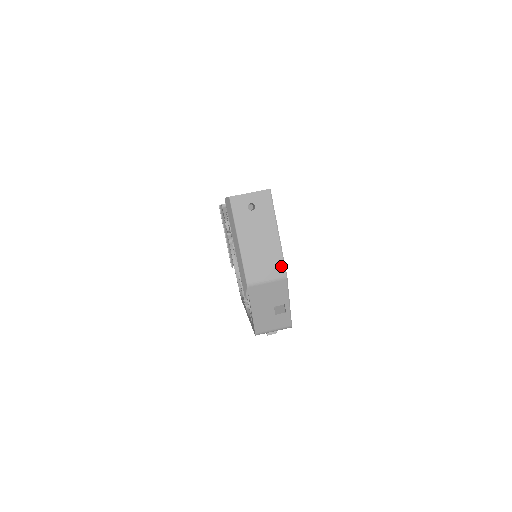
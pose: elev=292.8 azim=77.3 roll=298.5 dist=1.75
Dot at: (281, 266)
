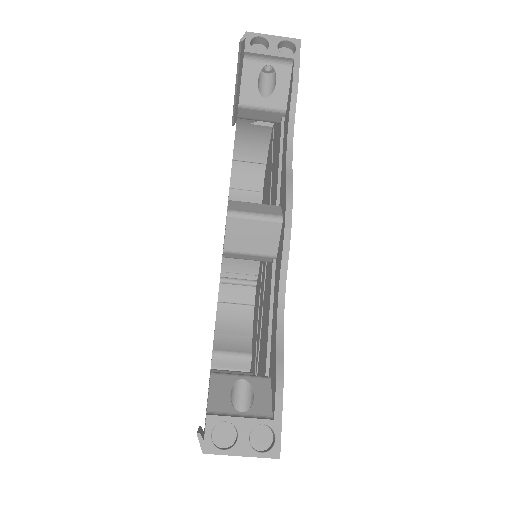
Dot at: occluded
